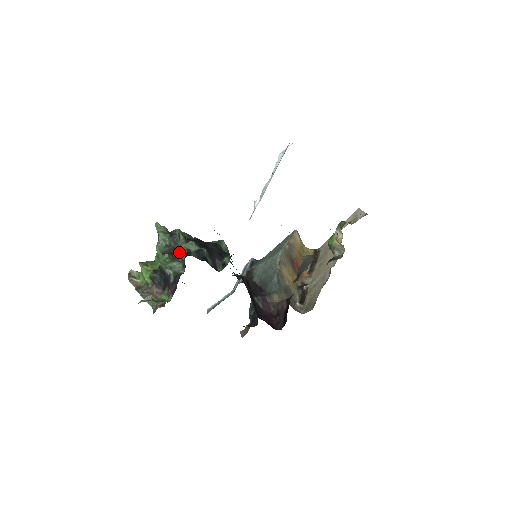
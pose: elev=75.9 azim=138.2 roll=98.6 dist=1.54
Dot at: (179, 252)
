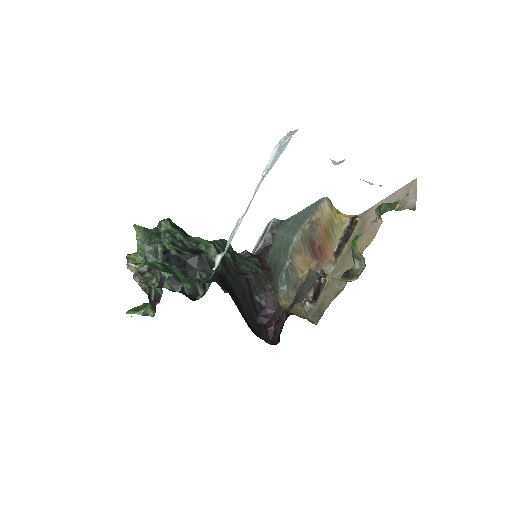
Dot at: occluded
